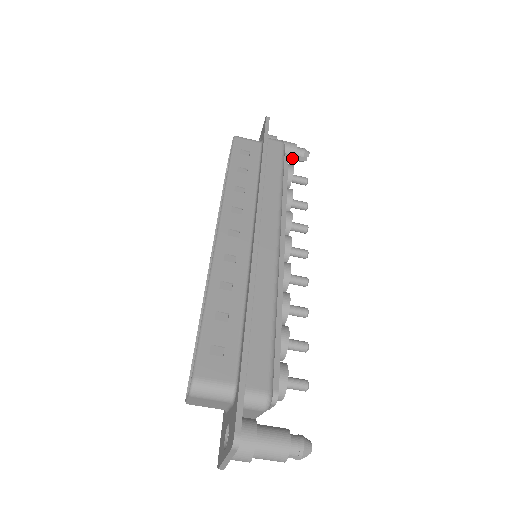
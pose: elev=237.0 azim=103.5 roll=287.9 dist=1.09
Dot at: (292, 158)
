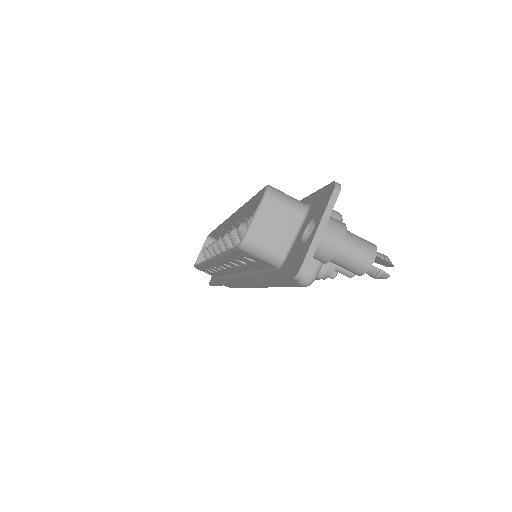
Dot at: occluded
